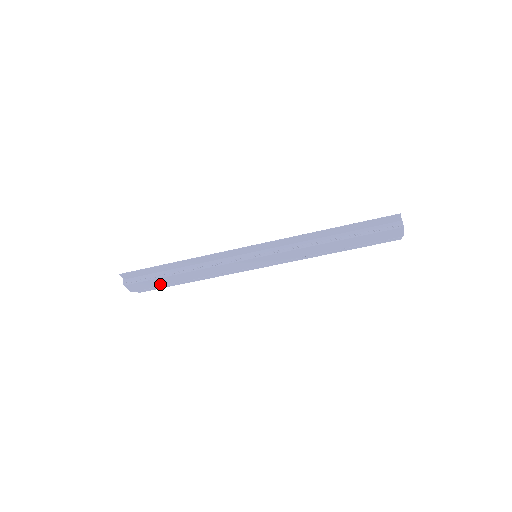
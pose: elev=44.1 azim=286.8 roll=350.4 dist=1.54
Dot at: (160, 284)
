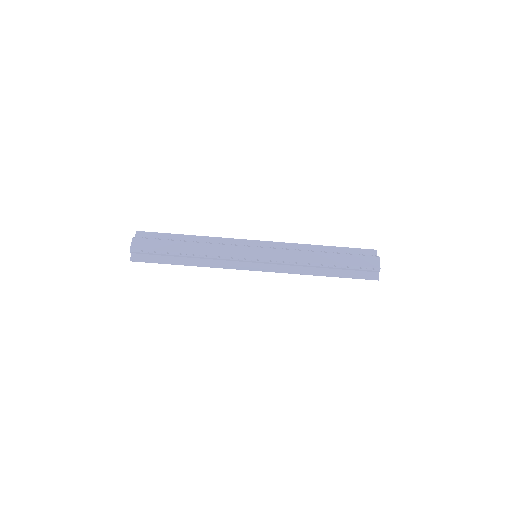
Dot at: (162, 249)
